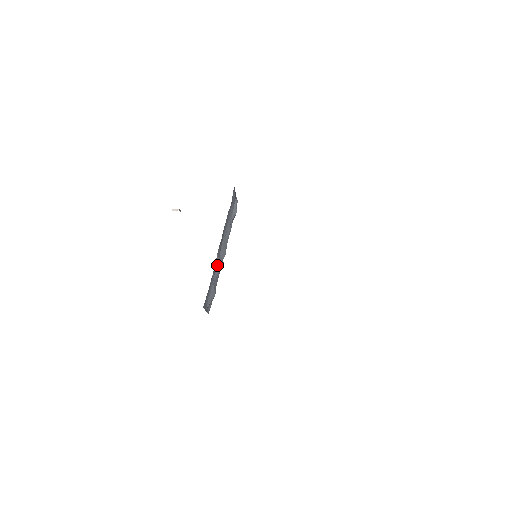
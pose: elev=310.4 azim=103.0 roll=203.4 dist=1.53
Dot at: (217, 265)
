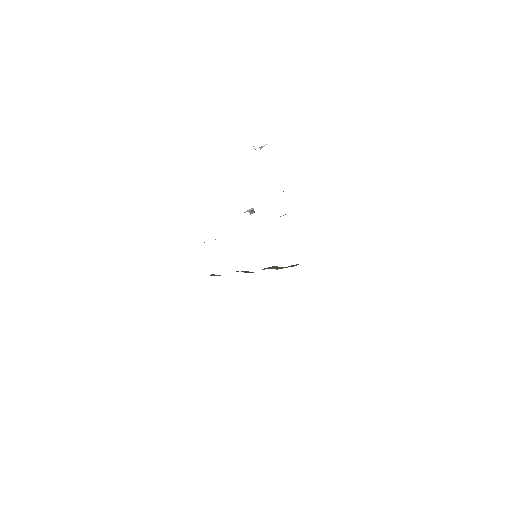
Dot at: occluded
